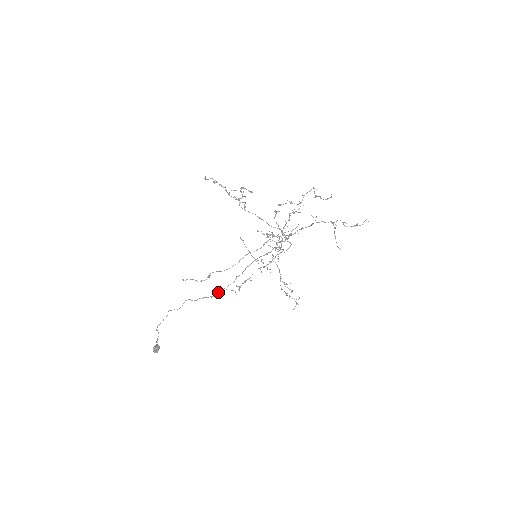
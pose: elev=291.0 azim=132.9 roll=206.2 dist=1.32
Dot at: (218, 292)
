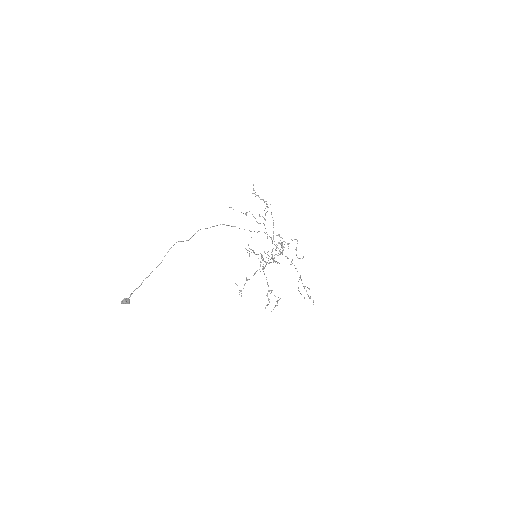
Dot at: occluded
